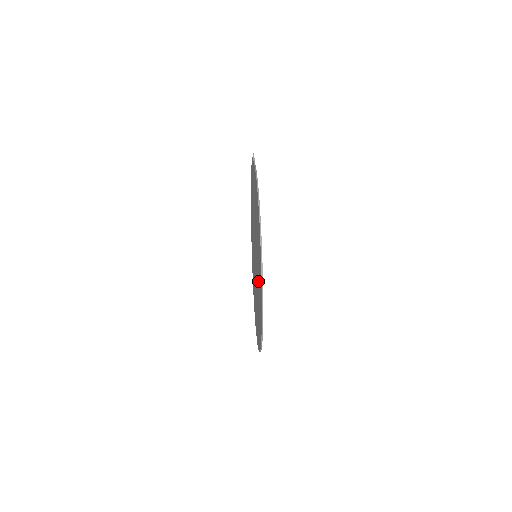
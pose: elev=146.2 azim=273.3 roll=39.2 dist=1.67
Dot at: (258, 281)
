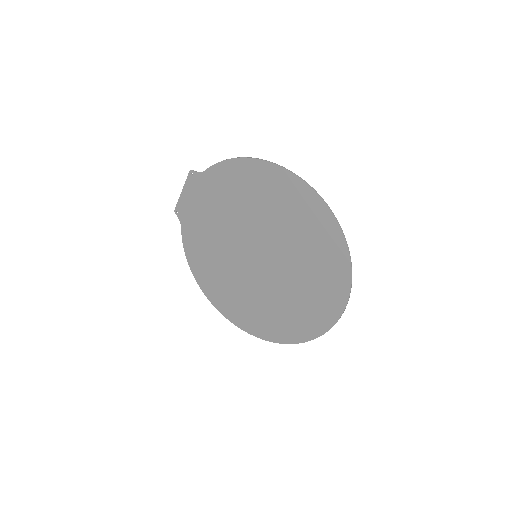
Dot at: (298, 245)
